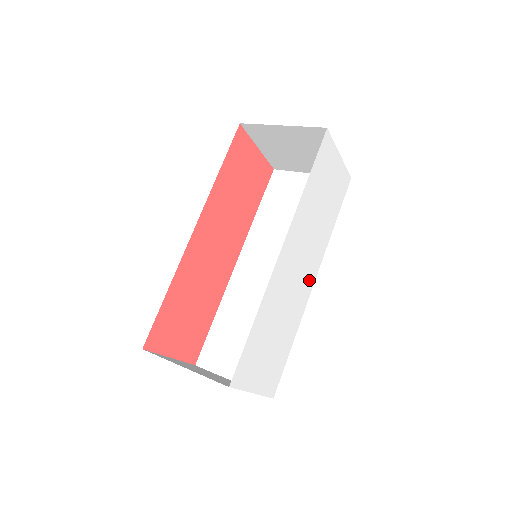
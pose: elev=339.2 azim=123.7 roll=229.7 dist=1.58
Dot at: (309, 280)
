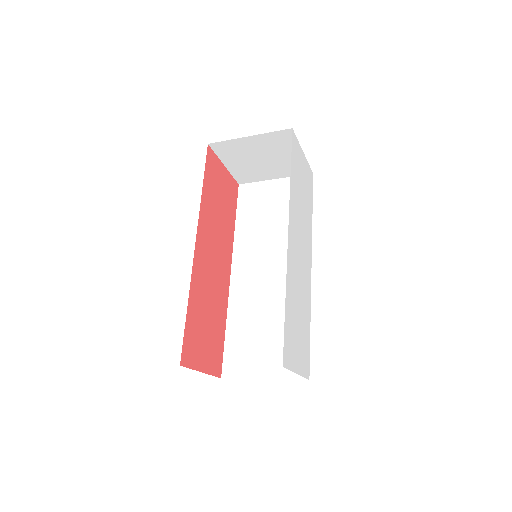
Dot at: (308, 266)
